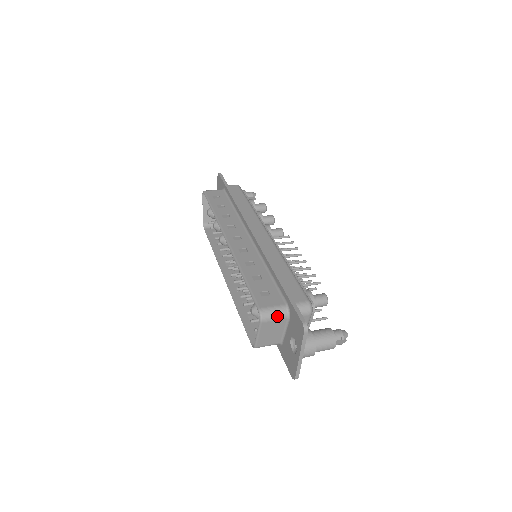
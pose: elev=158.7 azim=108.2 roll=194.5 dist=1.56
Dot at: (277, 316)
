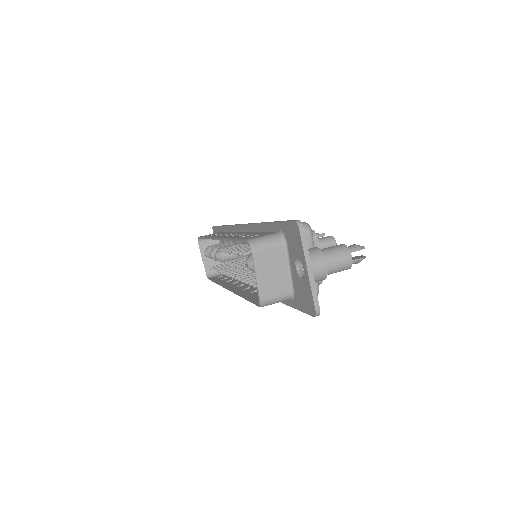
Dot at: (271, 242)
